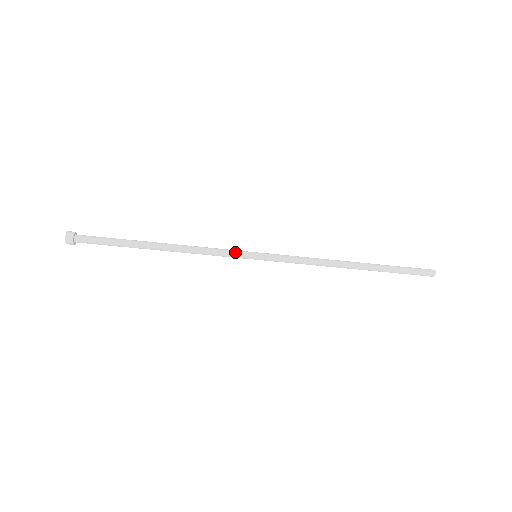
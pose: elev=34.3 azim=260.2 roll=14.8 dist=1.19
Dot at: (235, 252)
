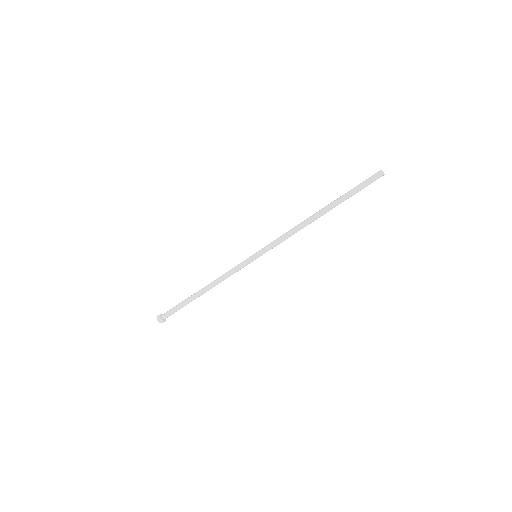
Dot at: (242, 263)
